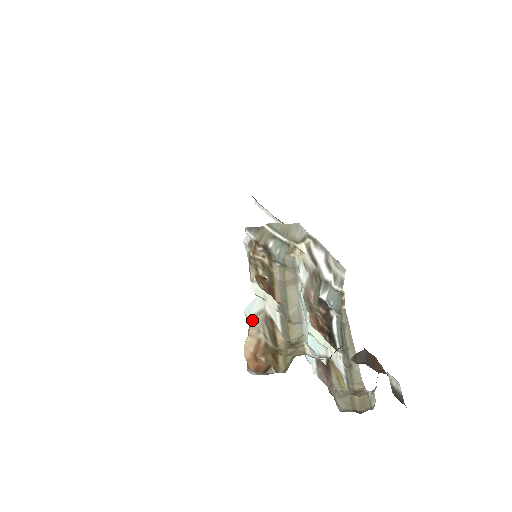
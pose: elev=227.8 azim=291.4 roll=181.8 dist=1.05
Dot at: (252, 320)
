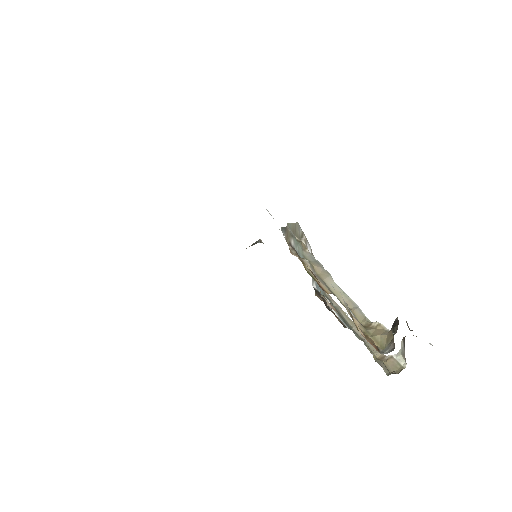
Dot at: (347, 310)
